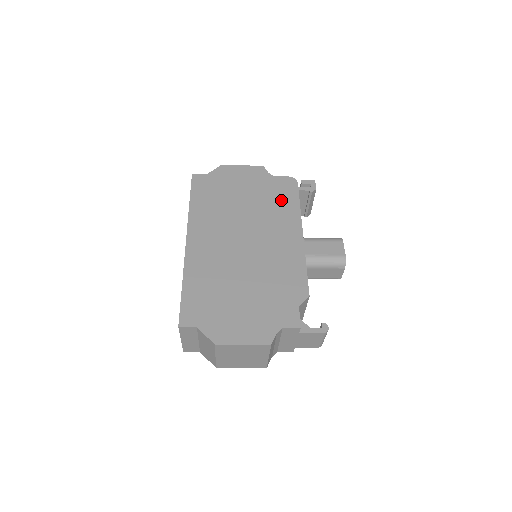
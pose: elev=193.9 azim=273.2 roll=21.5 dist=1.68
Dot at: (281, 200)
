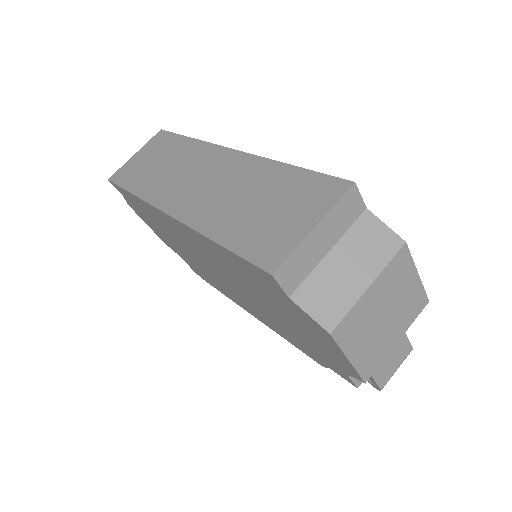
Dot at: occluded
